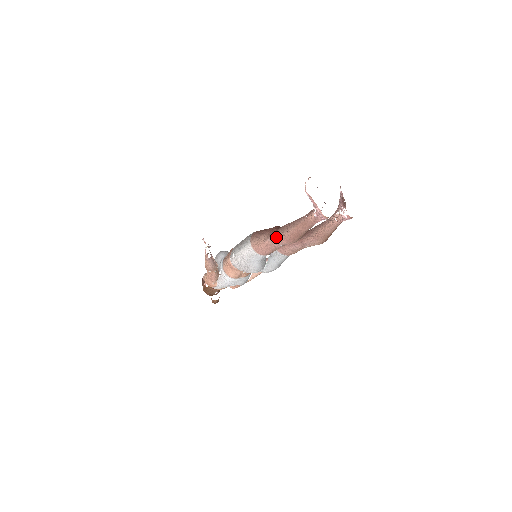
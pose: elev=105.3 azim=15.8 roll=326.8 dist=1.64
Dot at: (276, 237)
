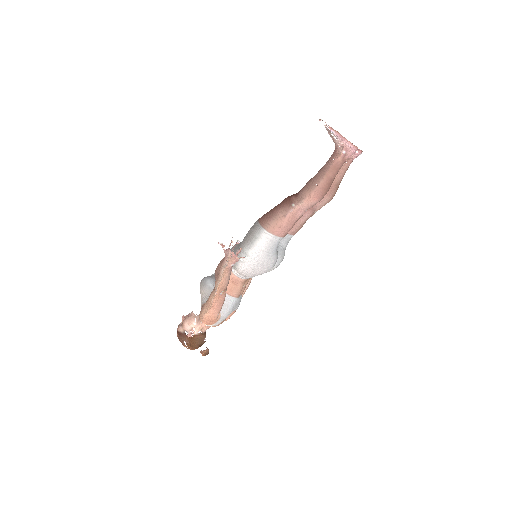
Dot at: (303, 200)
